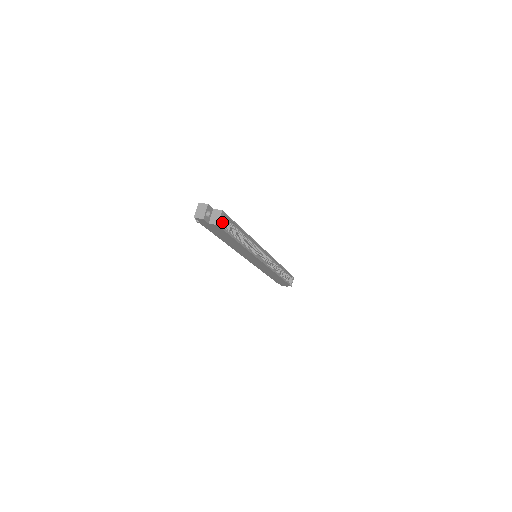
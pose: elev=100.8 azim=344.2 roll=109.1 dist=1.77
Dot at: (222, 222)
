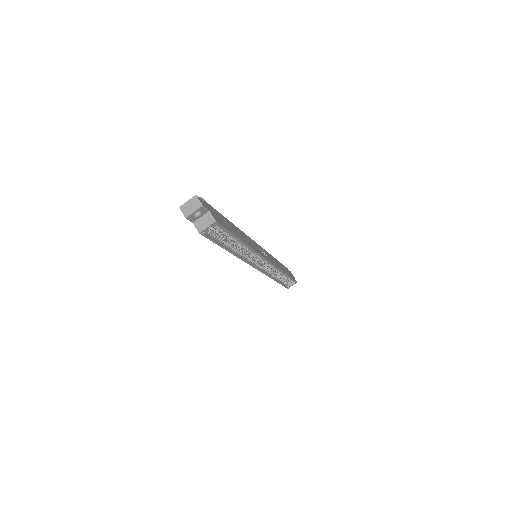
Dot at: occluded
